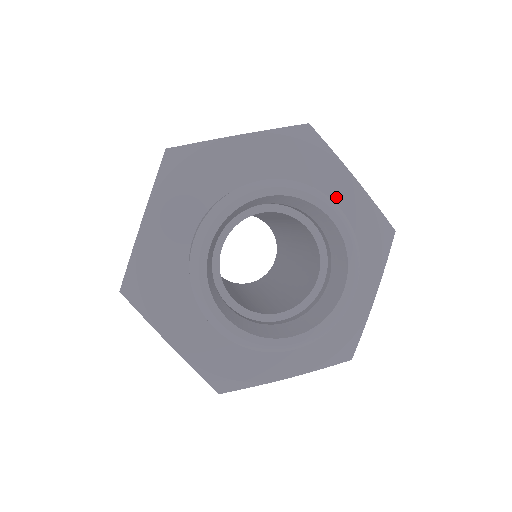
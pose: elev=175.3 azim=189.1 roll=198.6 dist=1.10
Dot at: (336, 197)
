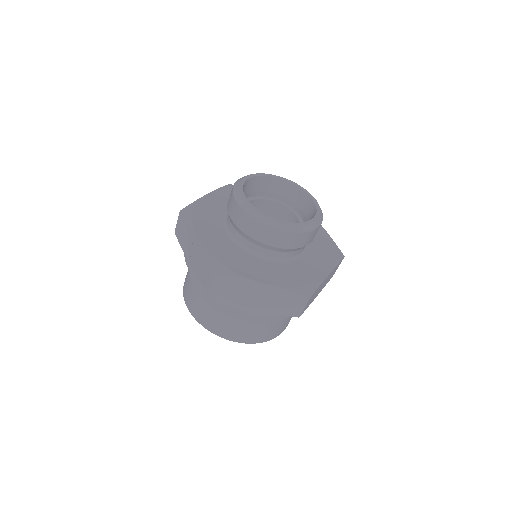
Dot at: occluded
